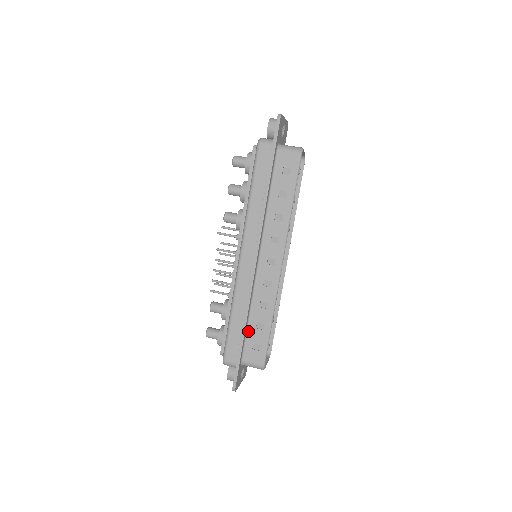
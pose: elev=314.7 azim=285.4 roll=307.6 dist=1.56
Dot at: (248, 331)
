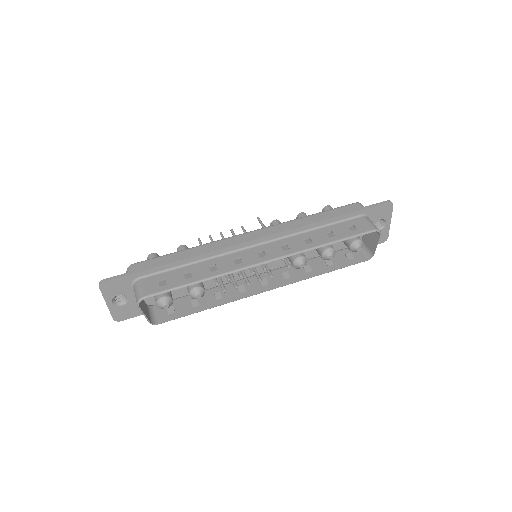
Dot at: (177, 269)
